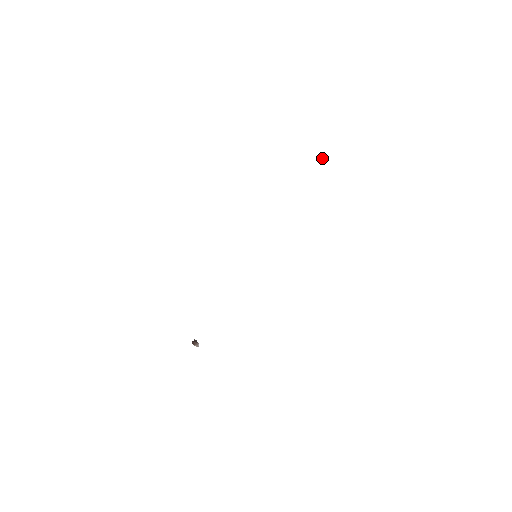
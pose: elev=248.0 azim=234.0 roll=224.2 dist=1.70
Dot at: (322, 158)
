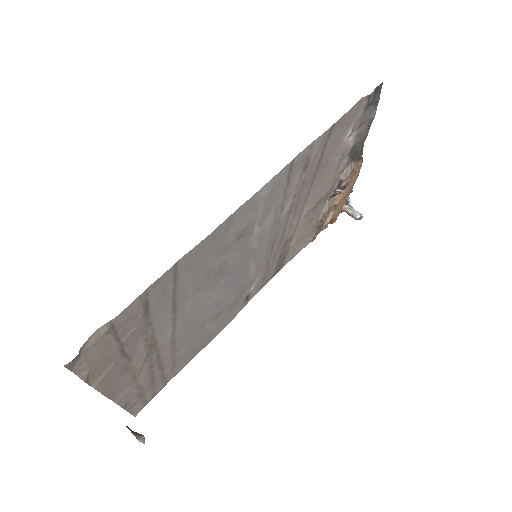
Dot at: (354, 211)
